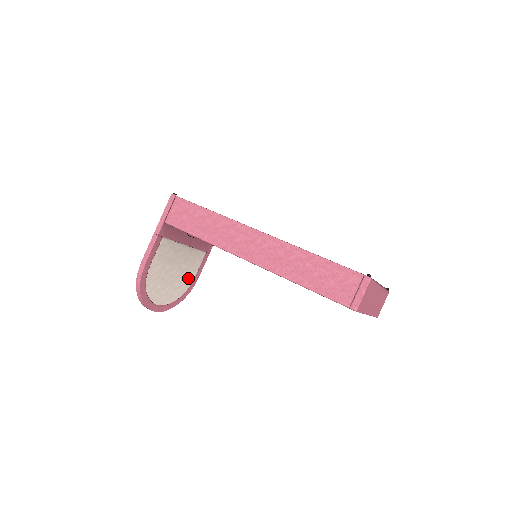
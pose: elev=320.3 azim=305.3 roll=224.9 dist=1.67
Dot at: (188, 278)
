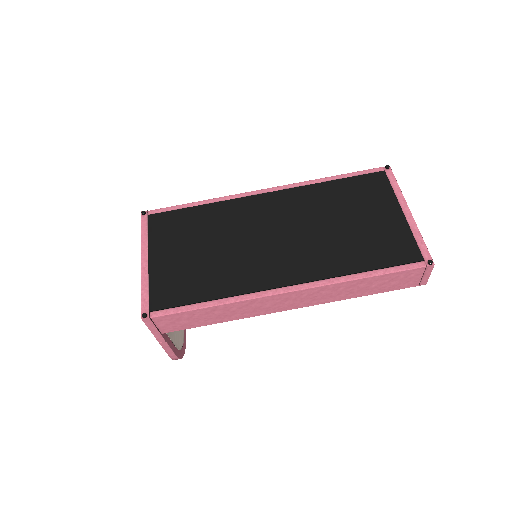
Dot at: occluded
